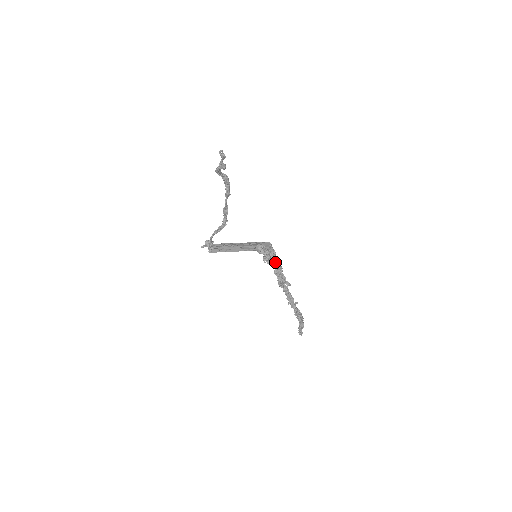
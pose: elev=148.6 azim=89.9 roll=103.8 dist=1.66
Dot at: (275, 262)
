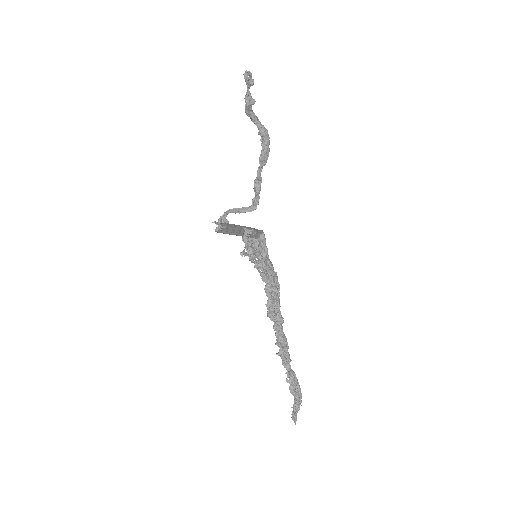
Dot at: occluded
